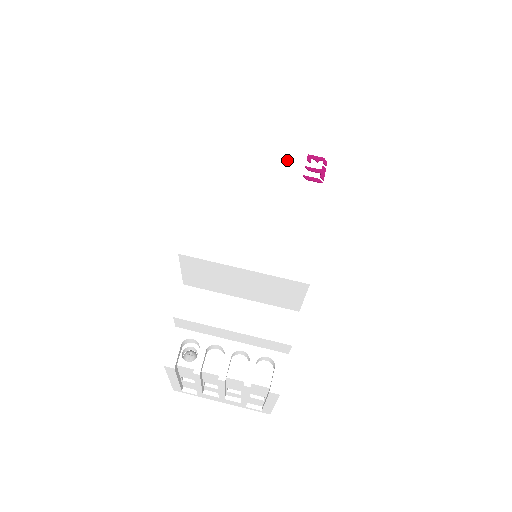
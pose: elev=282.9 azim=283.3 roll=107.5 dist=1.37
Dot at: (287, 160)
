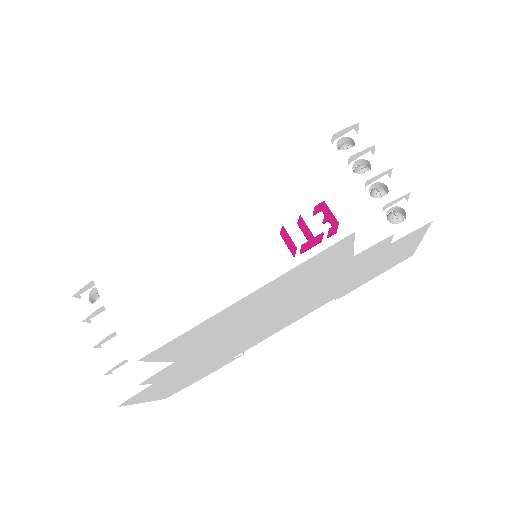
Dot at: (290, 187)
